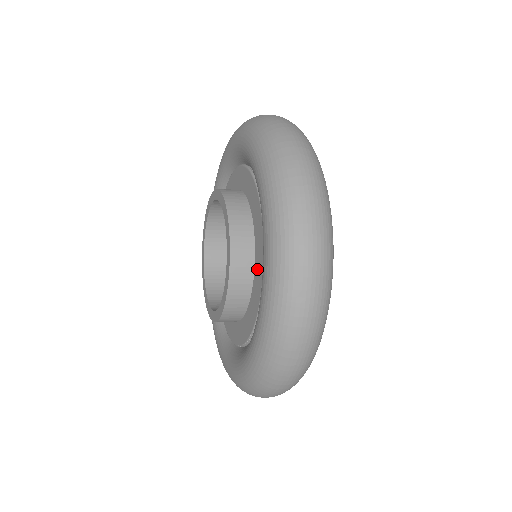
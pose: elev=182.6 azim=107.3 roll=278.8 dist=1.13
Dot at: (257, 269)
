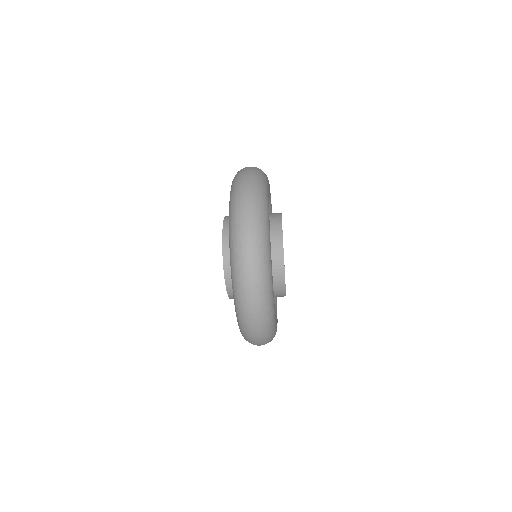
Dot at: occluded
